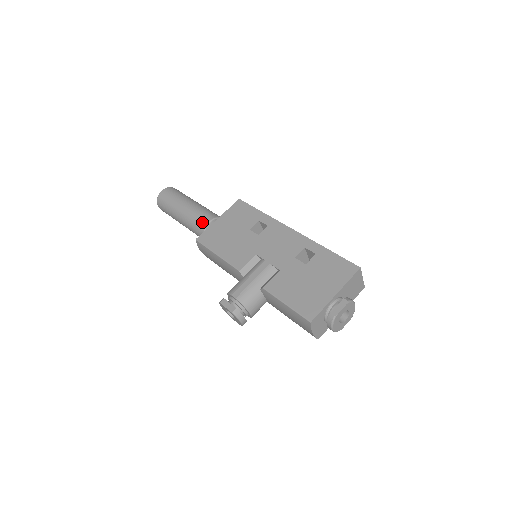
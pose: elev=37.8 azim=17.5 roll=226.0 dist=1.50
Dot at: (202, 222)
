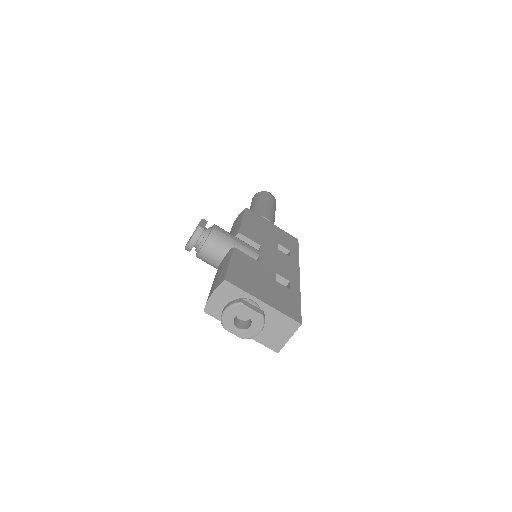
Dot at: (263, 214)
